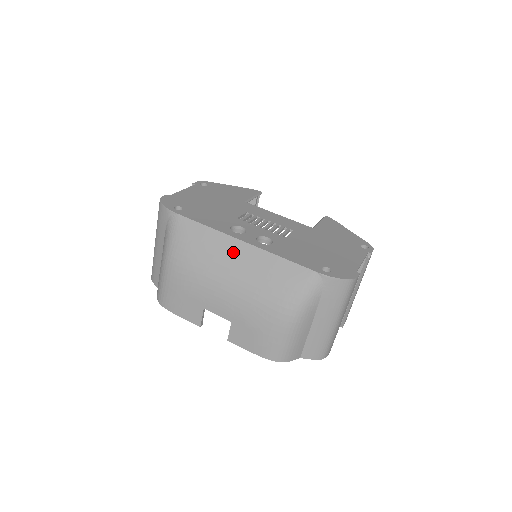
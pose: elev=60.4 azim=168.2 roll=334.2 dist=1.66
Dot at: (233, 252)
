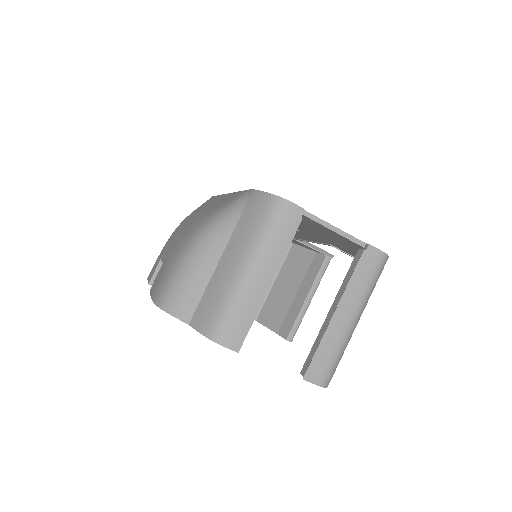
Dot at: (213, 202)
